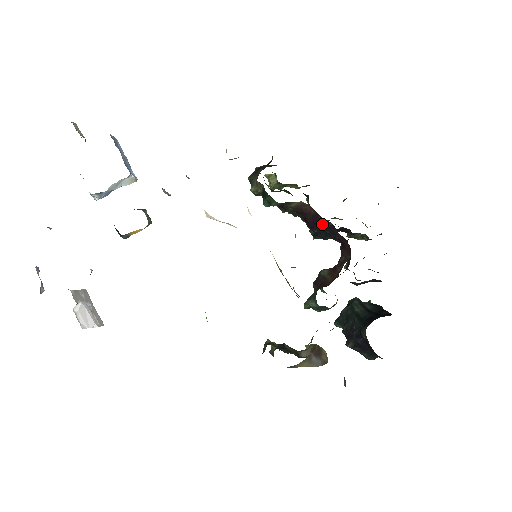
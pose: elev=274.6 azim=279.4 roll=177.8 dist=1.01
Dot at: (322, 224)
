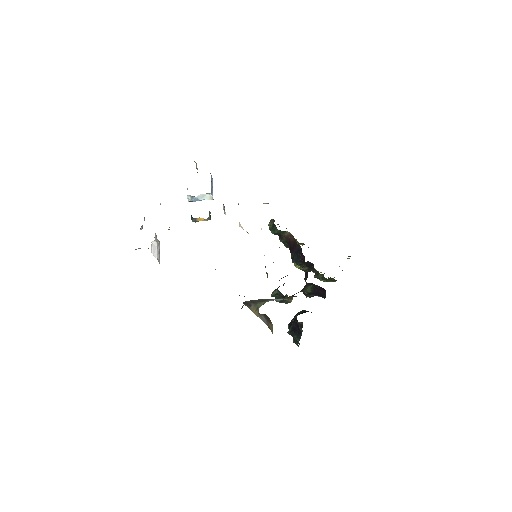
Dot at: (297, 248)
